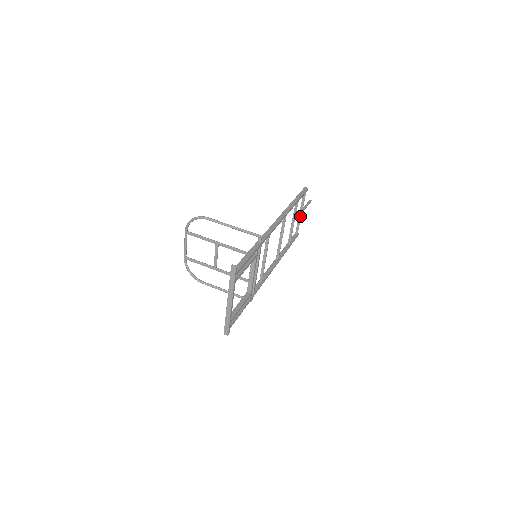
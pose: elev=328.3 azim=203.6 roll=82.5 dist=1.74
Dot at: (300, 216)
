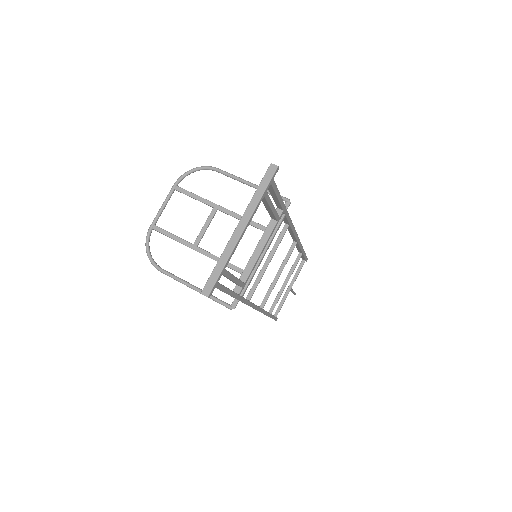
Dot at: (288, 291)
